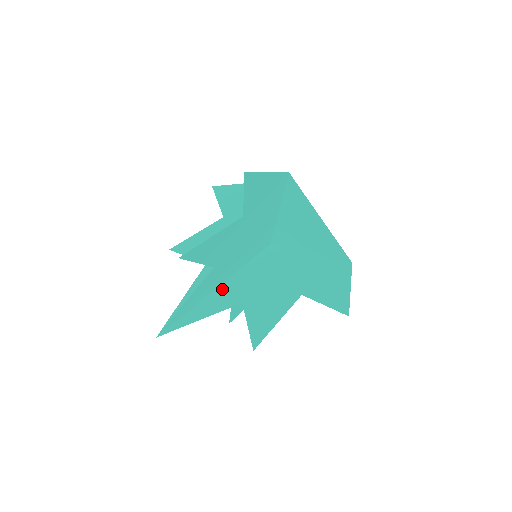
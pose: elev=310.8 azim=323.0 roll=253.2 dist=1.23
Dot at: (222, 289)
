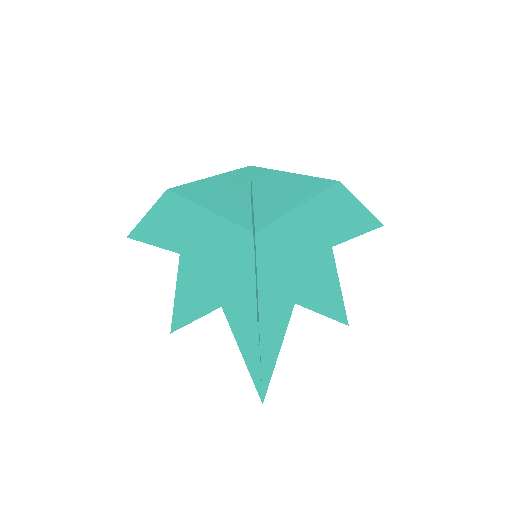
Dot at: (264, 312)
